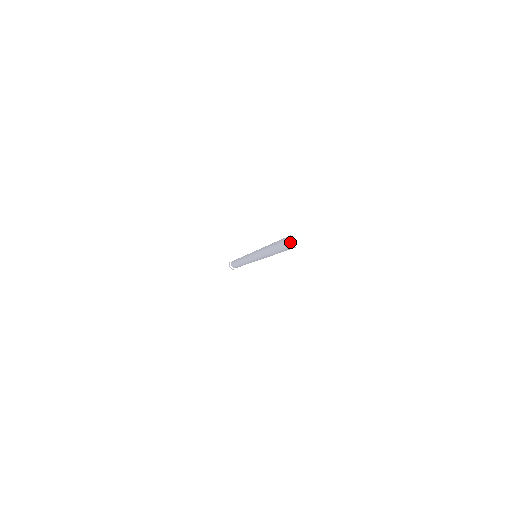
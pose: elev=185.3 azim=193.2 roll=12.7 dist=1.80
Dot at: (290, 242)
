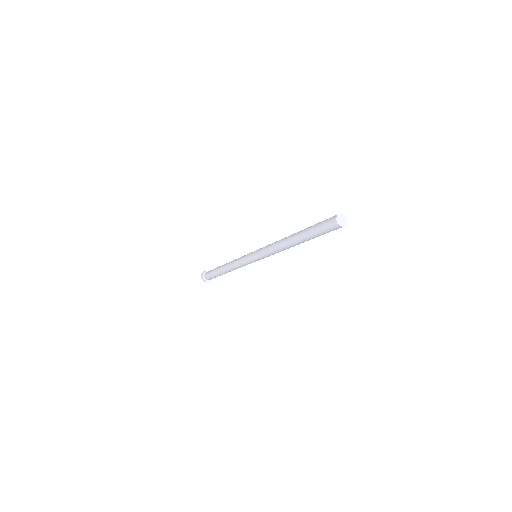
Dot at: (338, 216)
